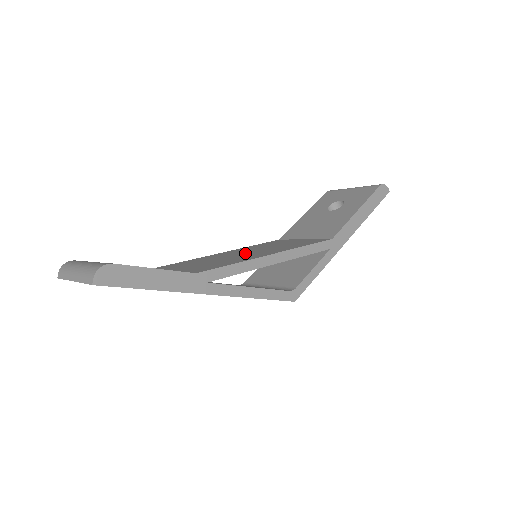
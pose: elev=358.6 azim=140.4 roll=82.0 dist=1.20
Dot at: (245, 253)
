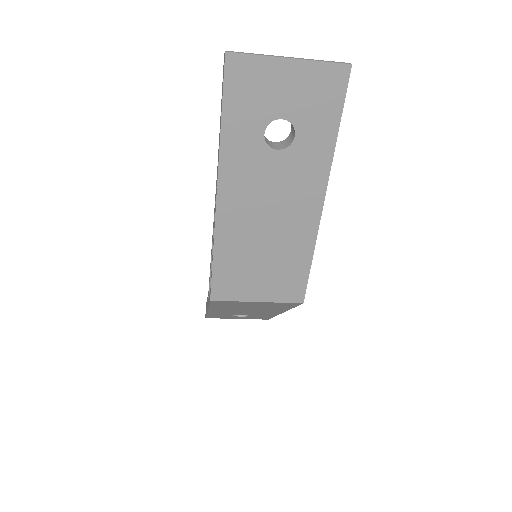
Dot at: occluded
